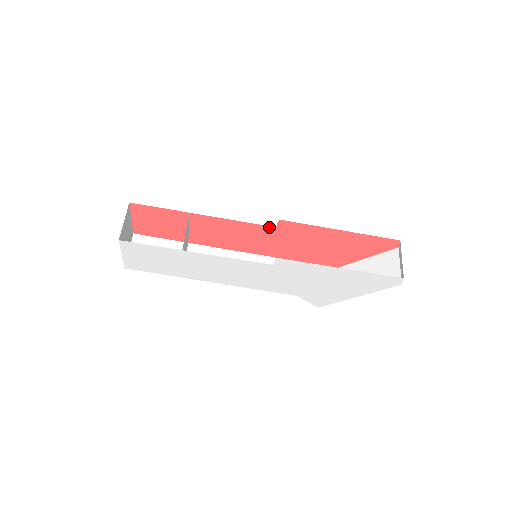
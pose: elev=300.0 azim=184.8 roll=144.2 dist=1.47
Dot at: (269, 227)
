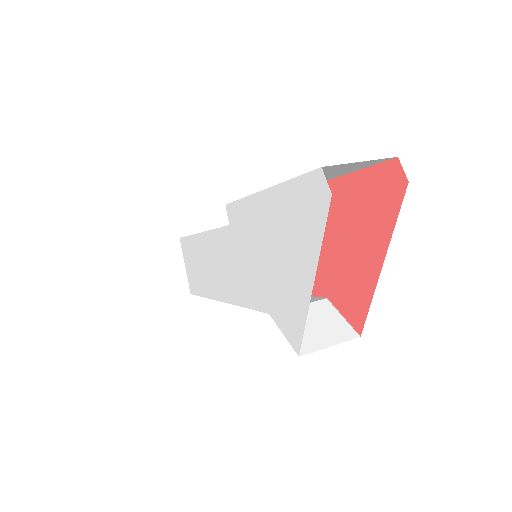
Dot at: occluded
